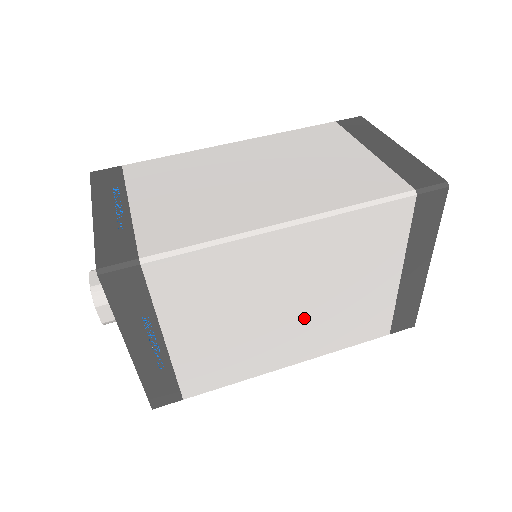
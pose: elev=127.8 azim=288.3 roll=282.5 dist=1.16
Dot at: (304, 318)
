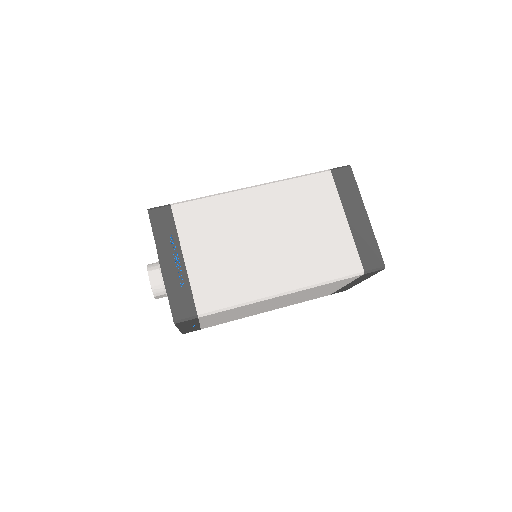
Dot at: (281, 304)
